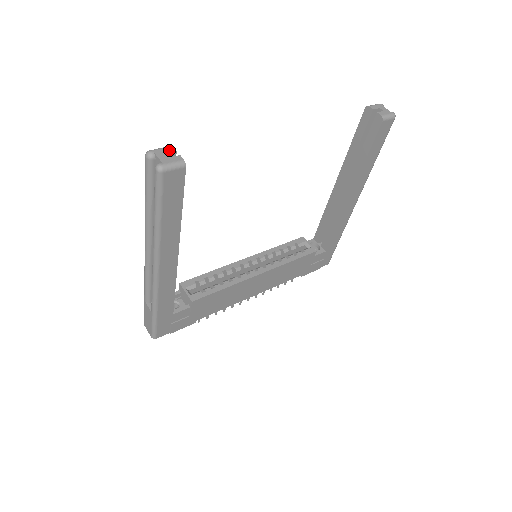
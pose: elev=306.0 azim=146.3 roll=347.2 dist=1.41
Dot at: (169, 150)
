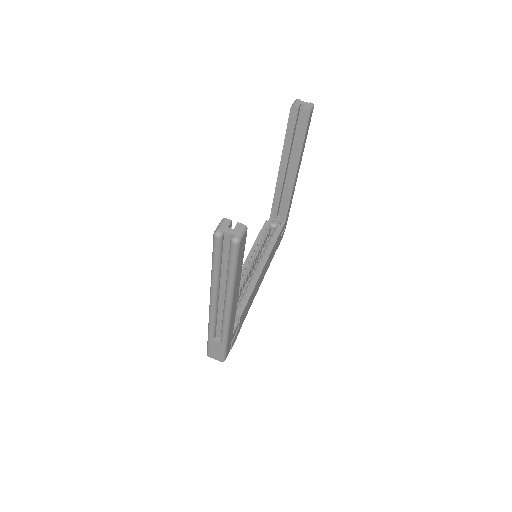
Dot at: (227, 223)
